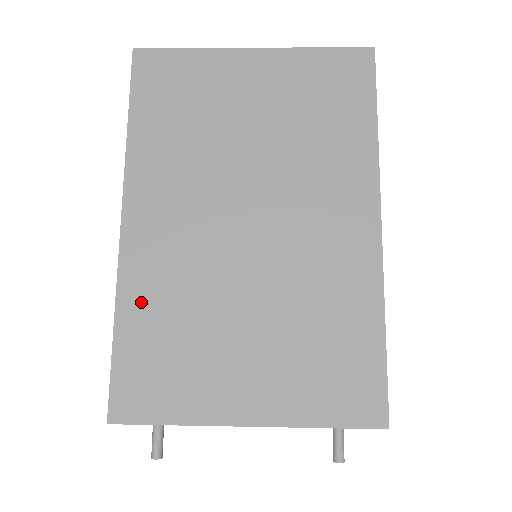
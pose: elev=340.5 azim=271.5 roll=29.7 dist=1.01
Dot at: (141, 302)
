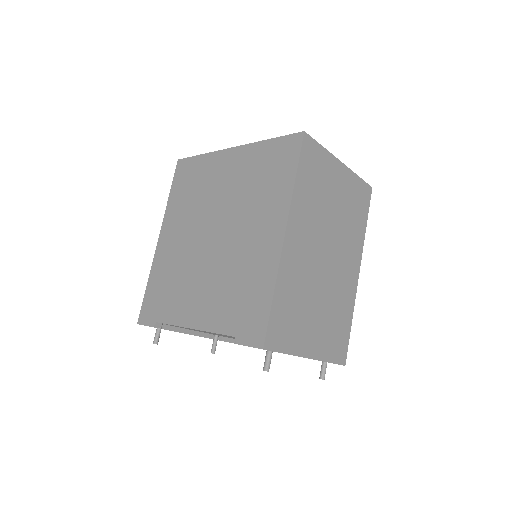
Dot at: (285, 284)
